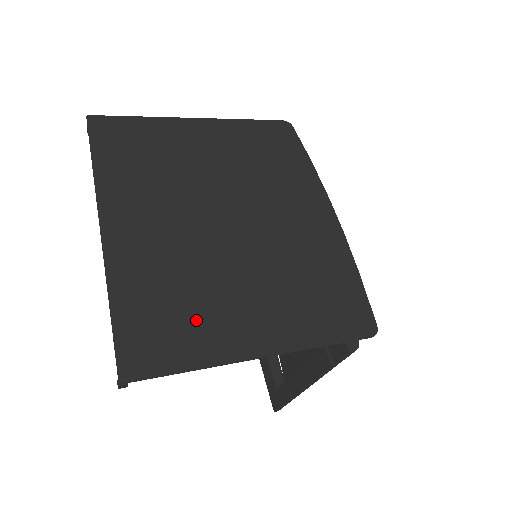
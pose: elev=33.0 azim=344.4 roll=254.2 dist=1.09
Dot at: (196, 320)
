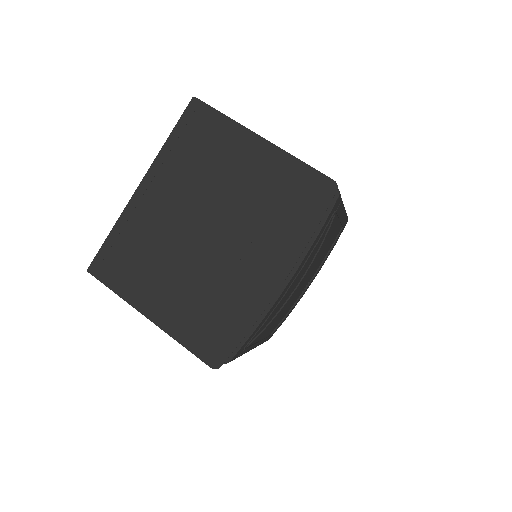
Dot at: (137, 273)
